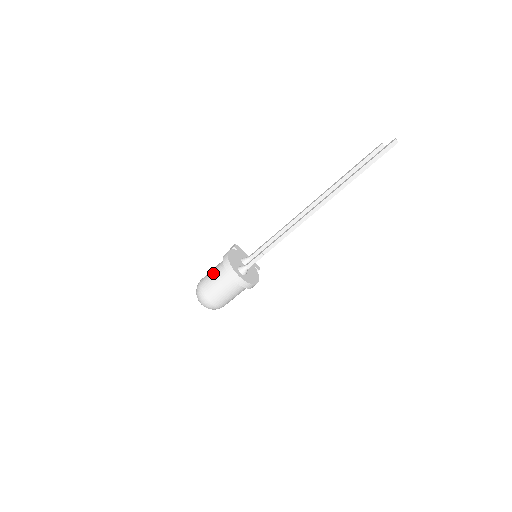
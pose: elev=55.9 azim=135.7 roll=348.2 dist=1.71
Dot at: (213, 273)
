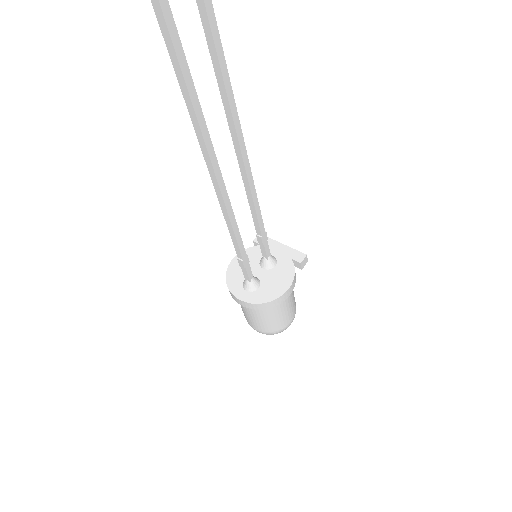
Dot at: occluded
